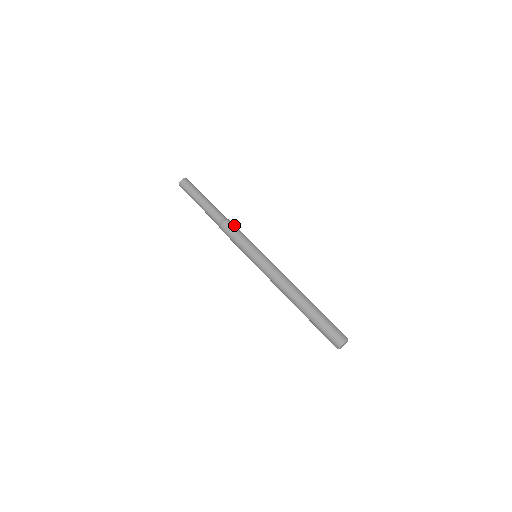
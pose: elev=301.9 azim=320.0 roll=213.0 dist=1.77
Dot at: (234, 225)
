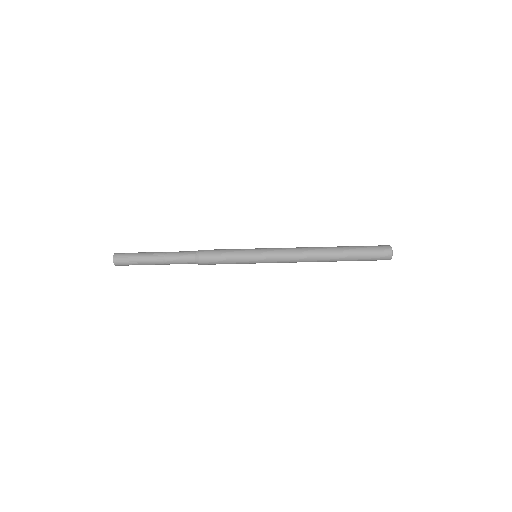
Dot at: (210, 250)
